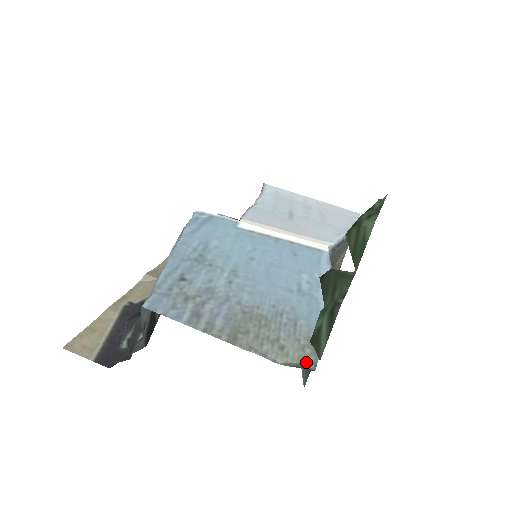
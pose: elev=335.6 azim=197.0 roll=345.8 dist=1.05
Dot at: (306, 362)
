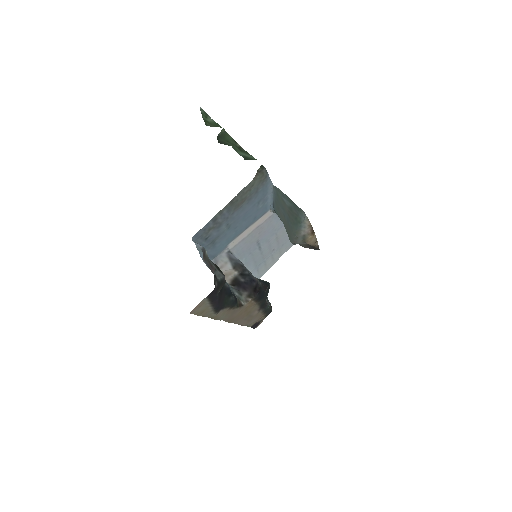
Dot at: (263, 175)
